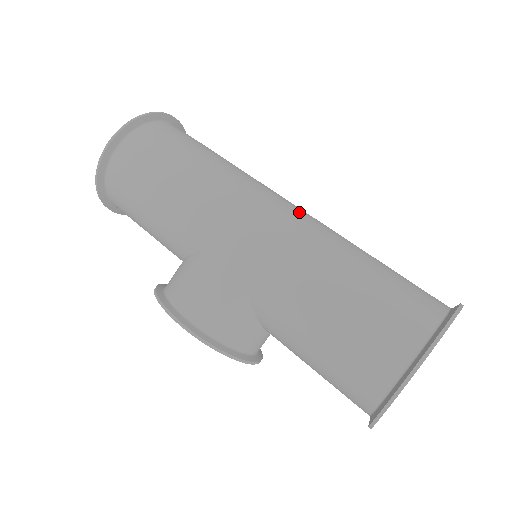
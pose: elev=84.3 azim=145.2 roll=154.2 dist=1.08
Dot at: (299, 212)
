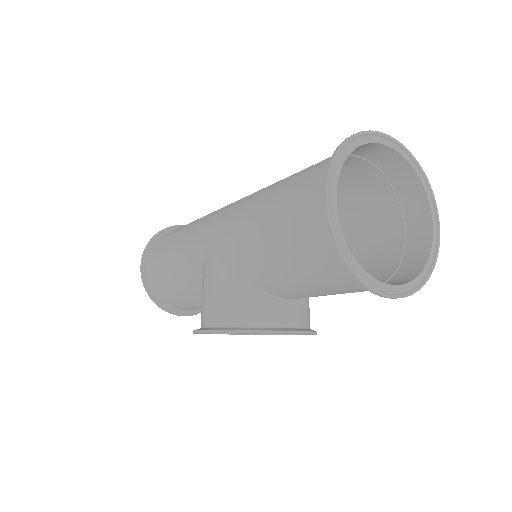
Dot at: occluded
